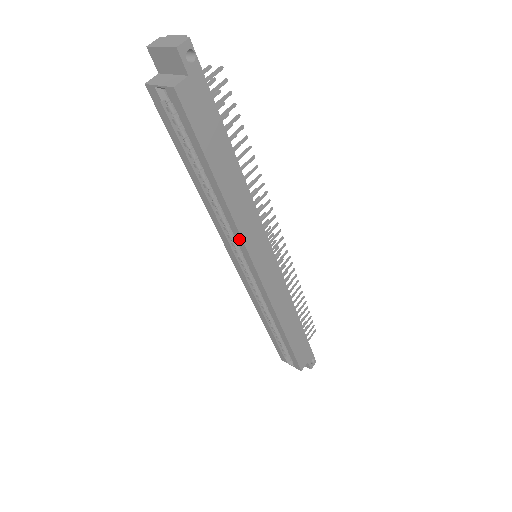
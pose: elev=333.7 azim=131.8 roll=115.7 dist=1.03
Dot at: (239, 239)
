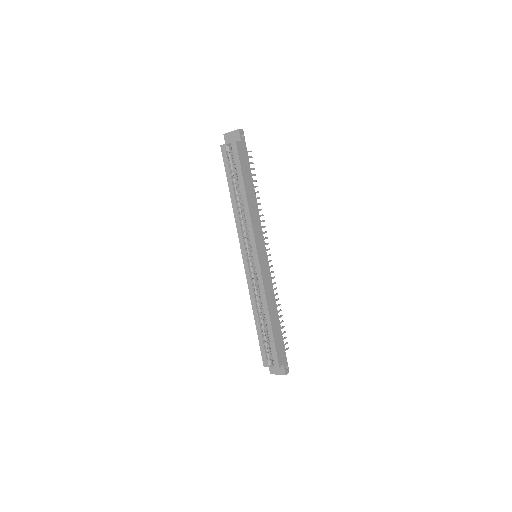
Dot at: (251, 230)
